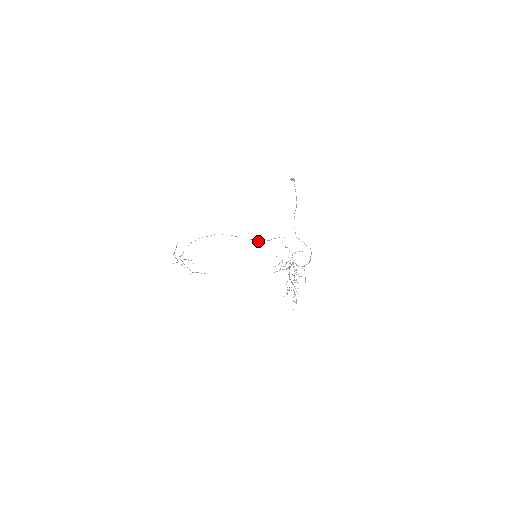
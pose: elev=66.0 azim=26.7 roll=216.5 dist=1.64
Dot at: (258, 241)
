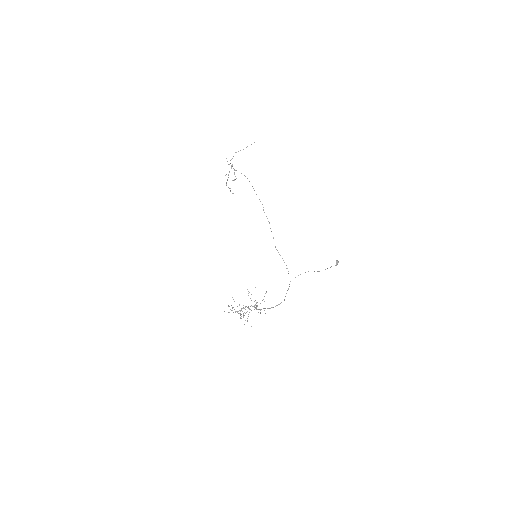
Dot at: occluded
